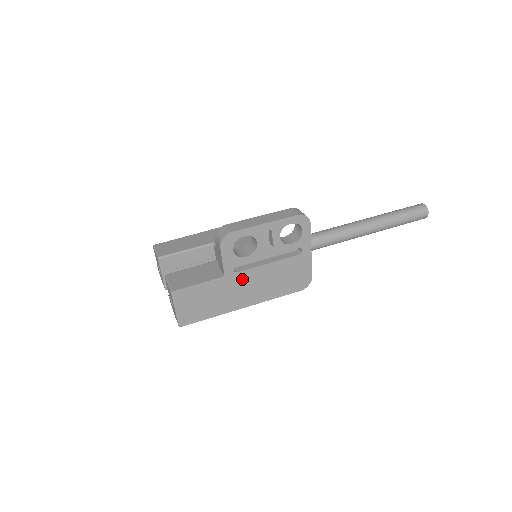
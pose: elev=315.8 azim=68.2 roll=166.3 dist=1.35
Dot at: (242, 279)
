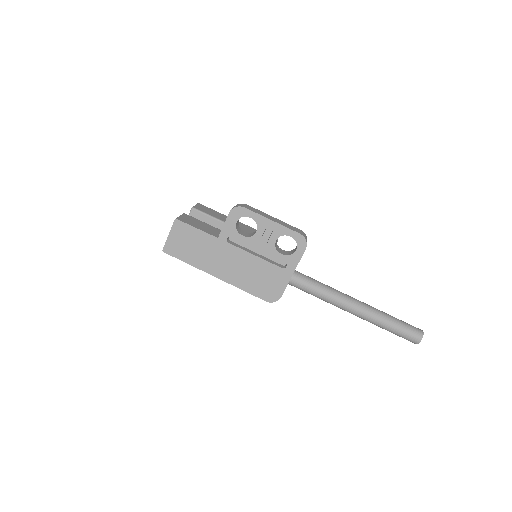
Dot at: (229, 251)
